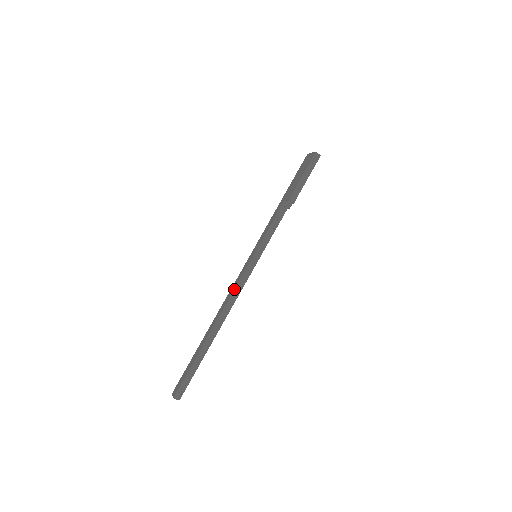
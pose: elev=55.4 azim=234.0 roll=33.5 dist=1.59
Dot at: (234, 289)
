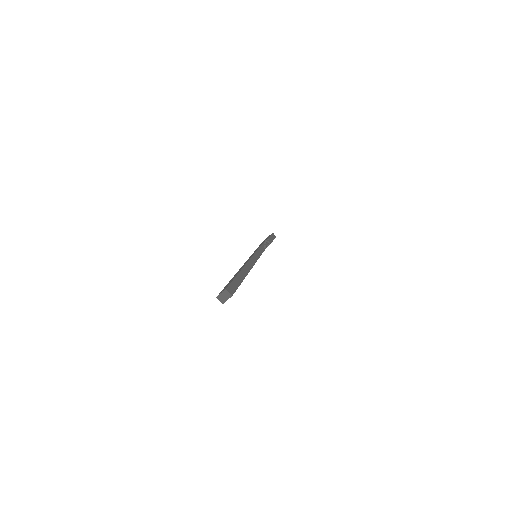
Dot at: (250, 258)
